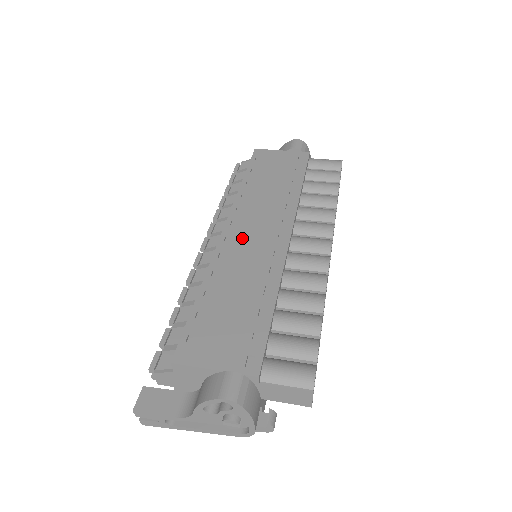
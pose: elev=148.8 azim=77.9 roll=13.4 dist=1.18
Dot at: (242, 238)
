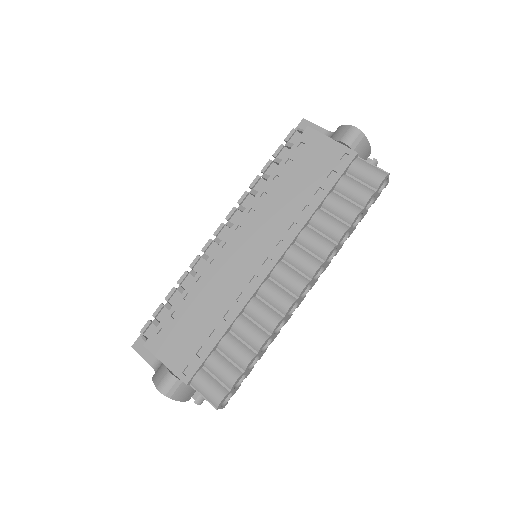
Dot at: (236, 251)
